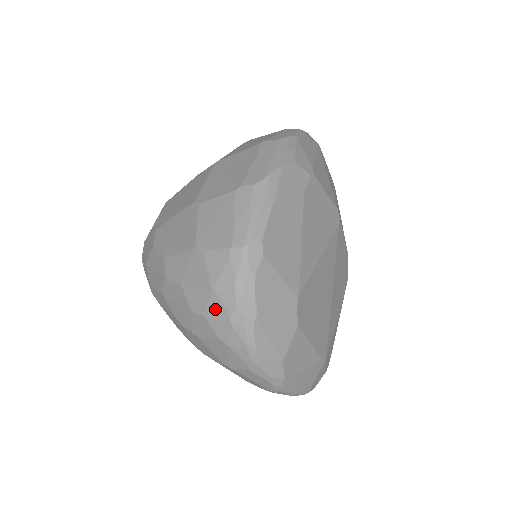
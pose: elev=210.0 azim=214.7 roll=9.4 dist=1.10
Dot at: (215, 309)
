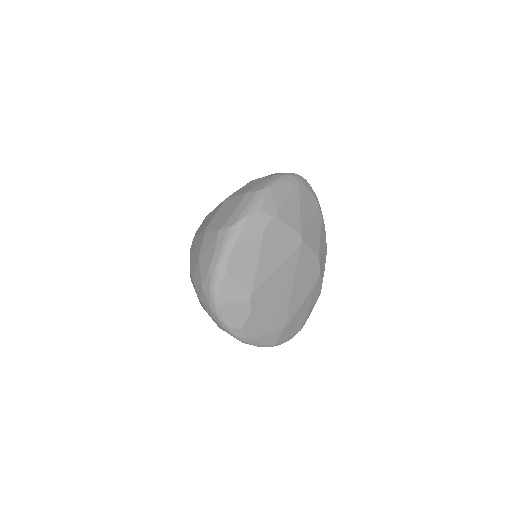
Dot at: (203, 297)
